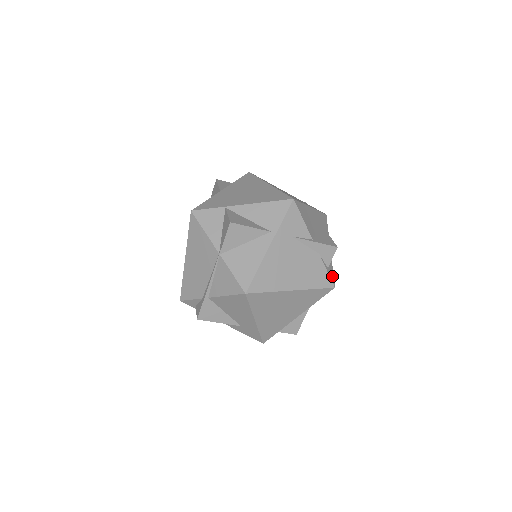
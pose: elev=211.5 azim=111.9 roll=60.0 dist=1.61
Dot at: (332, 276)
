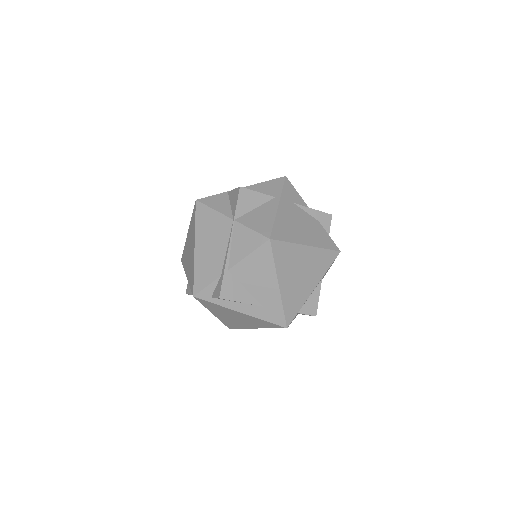
Dot at: occluded
